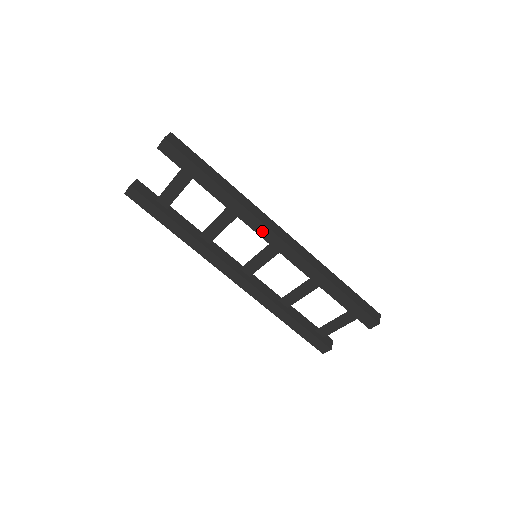
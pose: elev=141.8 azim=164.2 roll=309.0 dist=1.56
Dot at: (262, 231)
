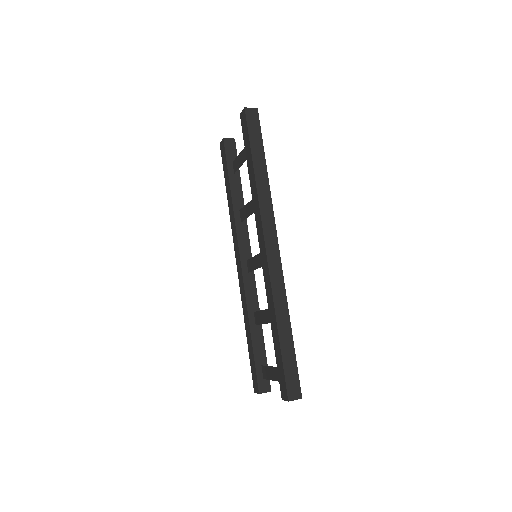
Dot at: (260, 232)
